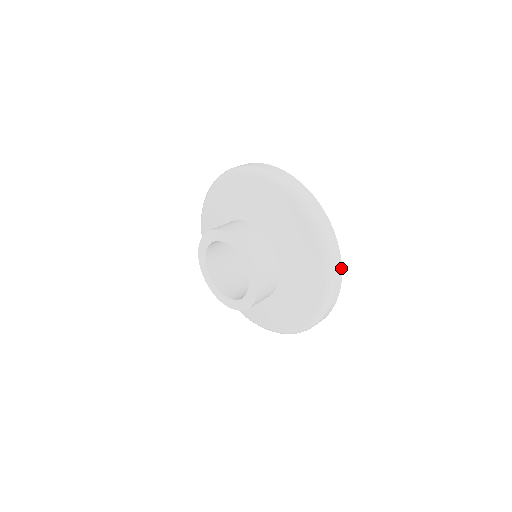
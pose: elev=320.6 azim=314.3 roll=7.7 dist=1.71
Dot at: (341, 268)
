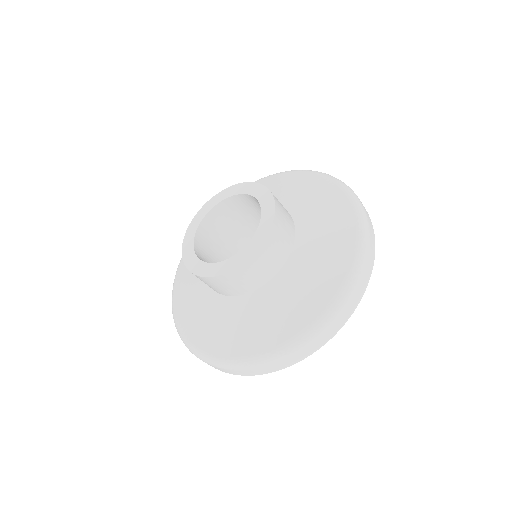
Dot at: (371, 273)
